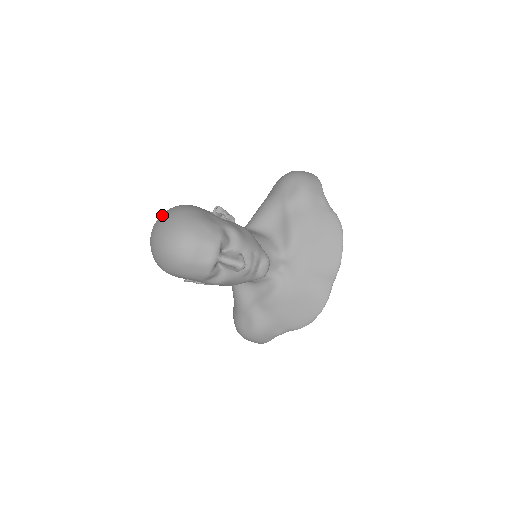
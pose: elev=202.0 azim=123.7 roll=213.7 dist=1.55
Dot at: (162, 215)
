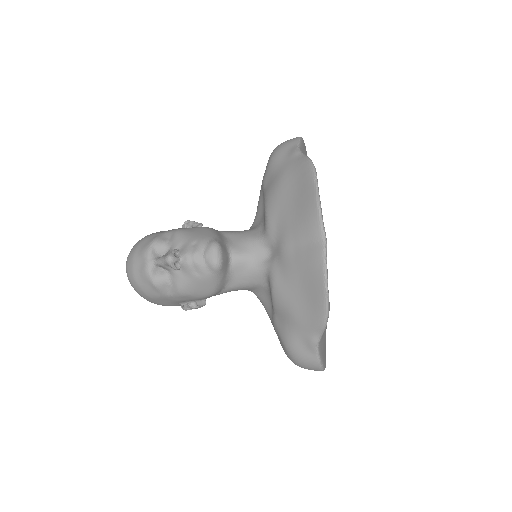
Dot at: occluded
